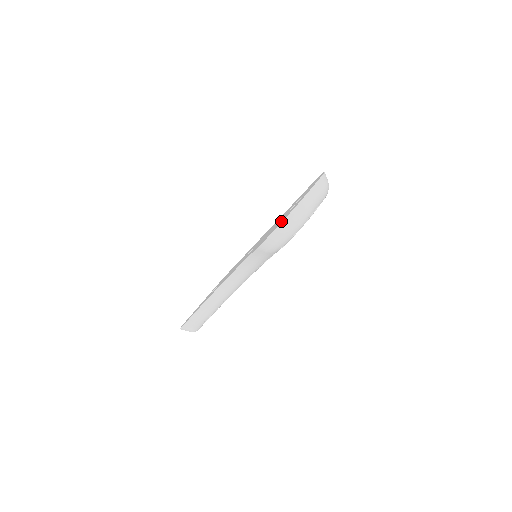
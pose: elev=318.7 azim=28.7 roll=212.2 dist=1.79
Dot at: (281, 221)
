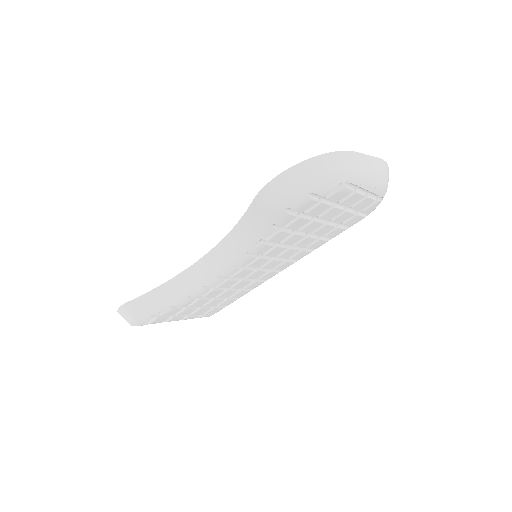
Dot at: occluded
